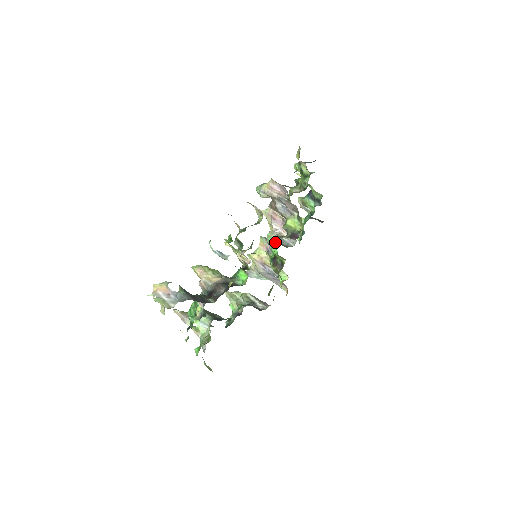
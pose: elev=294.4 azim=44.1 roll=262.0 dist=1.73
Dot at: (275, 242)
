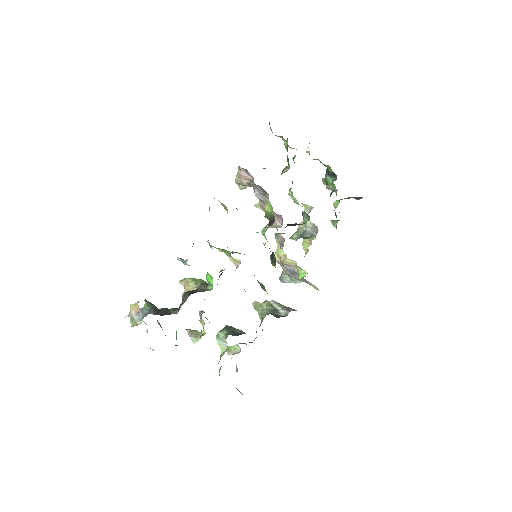
Dot at: (281, 236)
